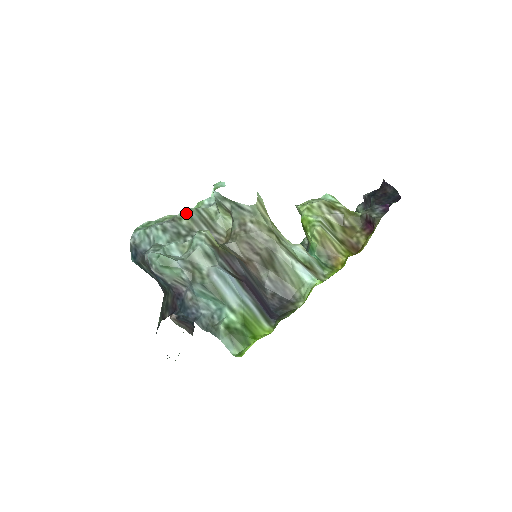
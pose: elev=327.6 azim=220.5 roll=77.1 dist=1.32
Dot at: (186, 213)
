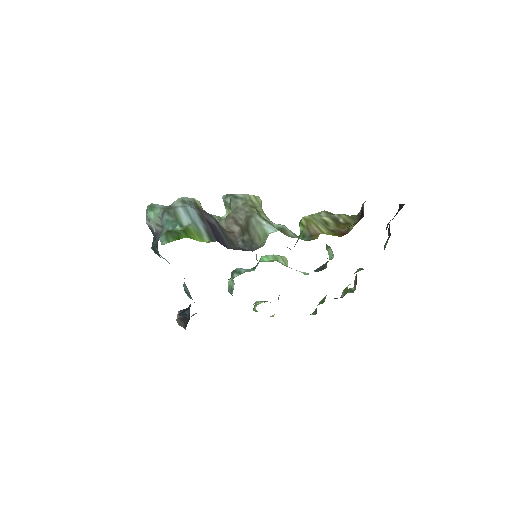
Dot at: occluded
